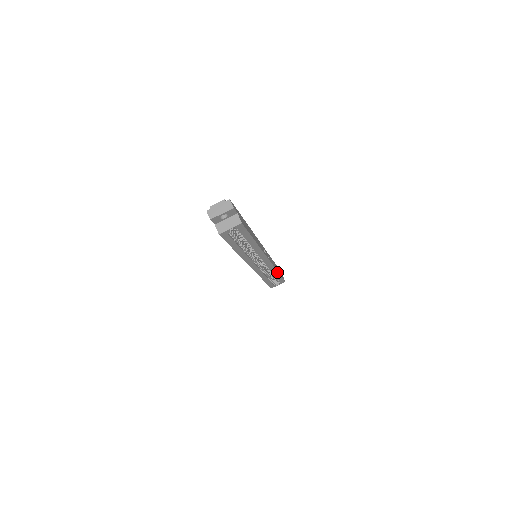
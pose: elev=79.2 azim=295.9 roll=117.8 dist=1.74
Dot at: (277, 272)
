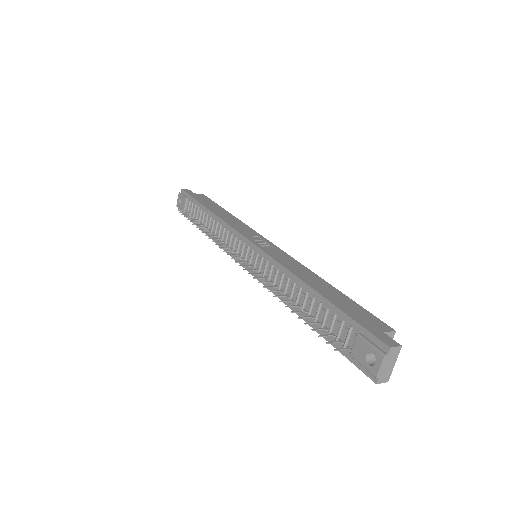
Dot at: (232, 216)
